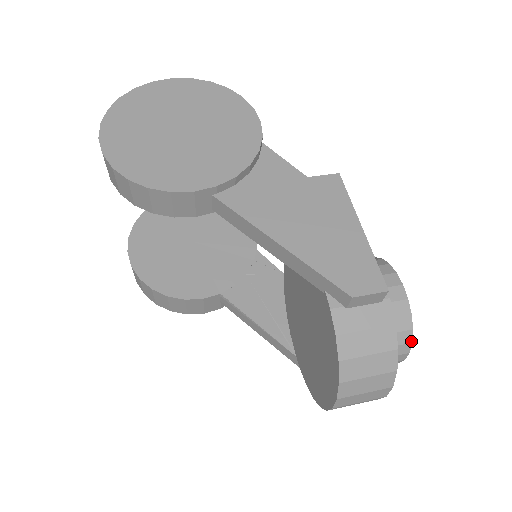
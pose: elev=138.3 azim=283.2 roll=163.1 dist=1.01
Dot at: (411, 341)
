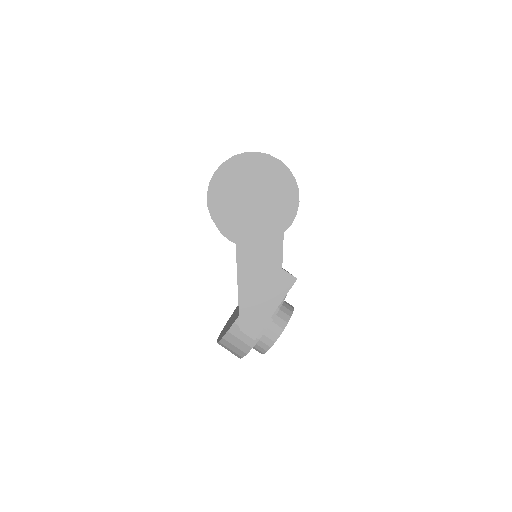
Dot at: (264, 353)
